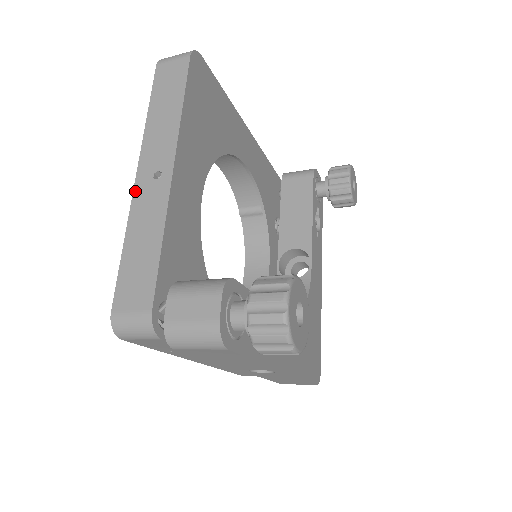
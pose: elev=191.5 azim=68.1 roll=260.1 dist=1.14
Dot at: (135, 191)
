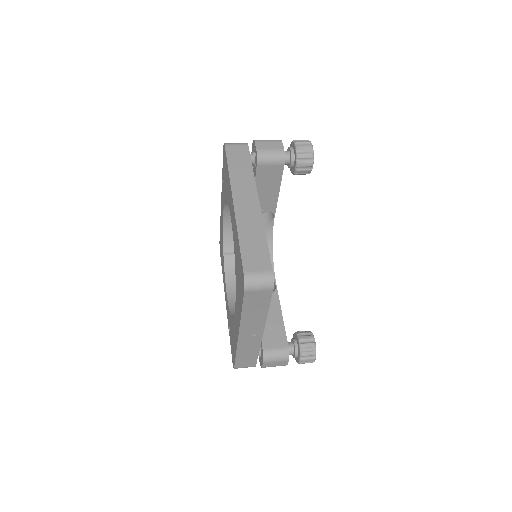
Dot at: (239, 341)
